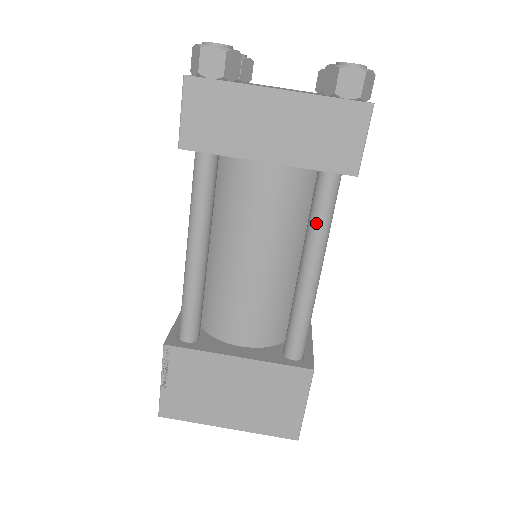
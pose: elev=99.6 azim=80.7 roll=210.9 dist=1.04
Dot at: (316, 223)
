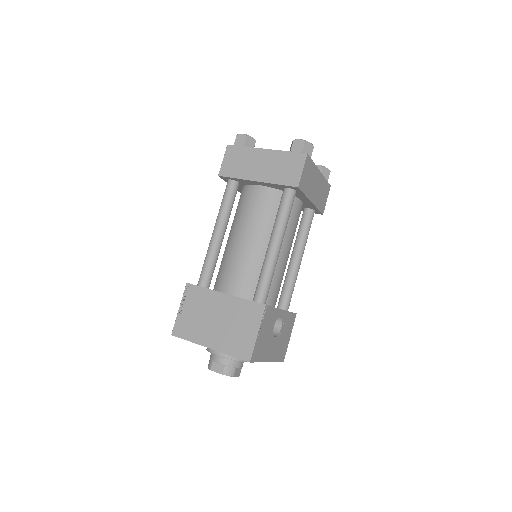
Dot at: (278, 215)
